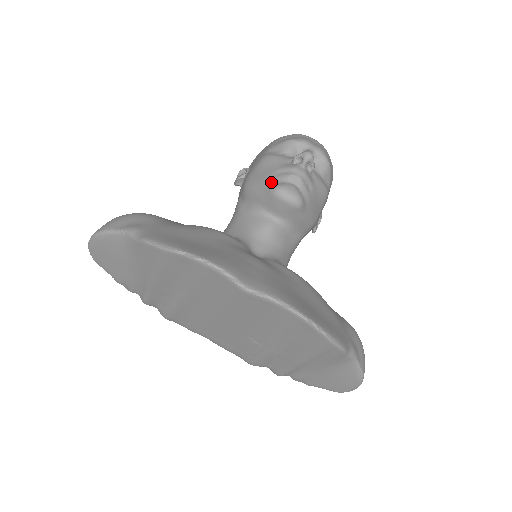
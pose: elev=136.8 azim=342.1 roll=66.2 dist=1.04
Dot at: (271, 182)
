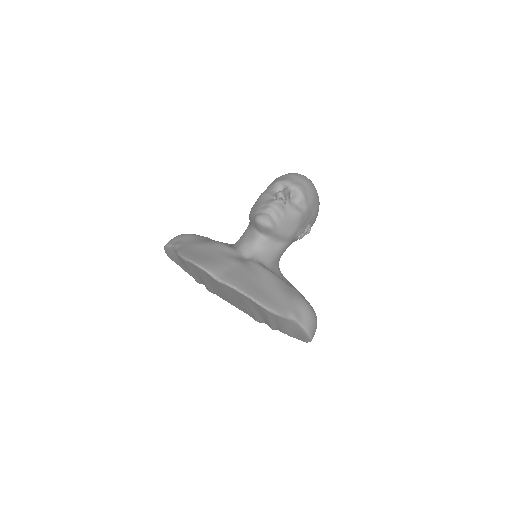
Dot at: (257, 213)
